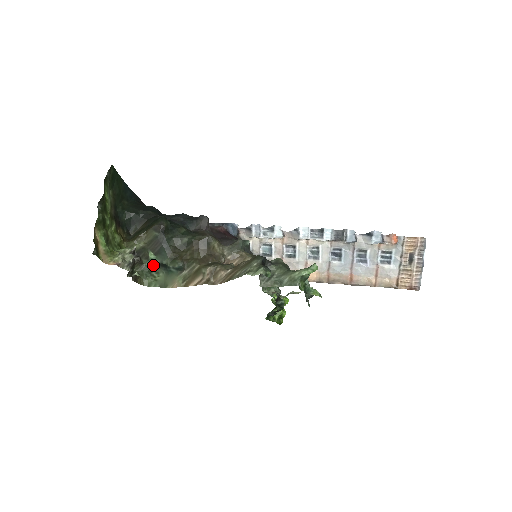
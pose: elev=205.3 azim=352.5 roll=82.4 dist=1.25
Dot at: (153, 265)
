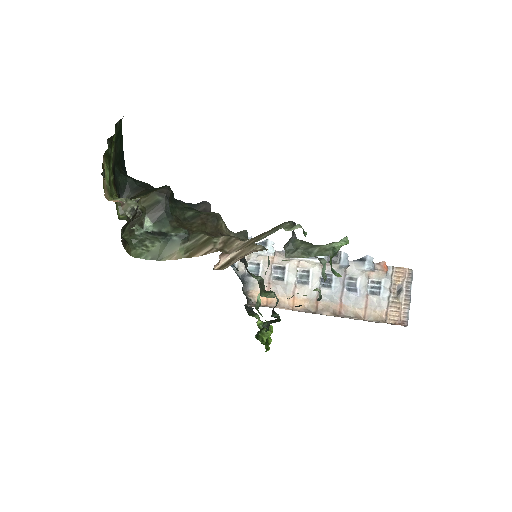
Dot at: (147, 234)
